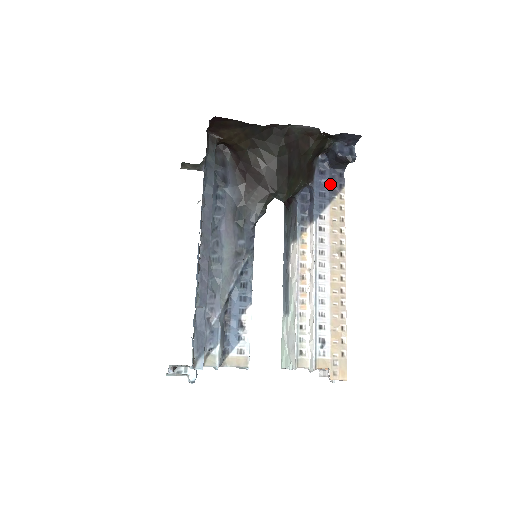
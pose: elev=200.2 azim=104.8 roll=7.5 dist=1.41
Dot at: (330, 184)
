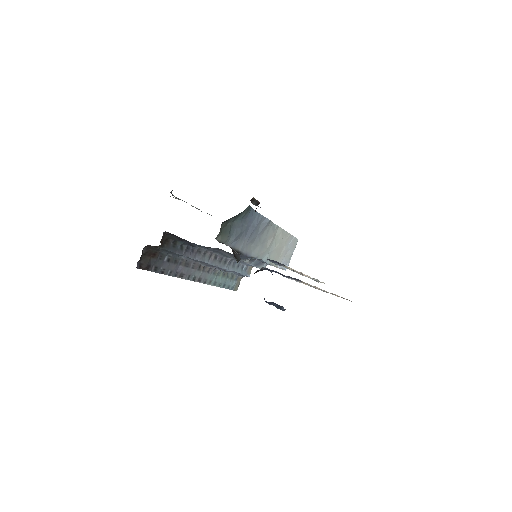
Dot at: occluded
